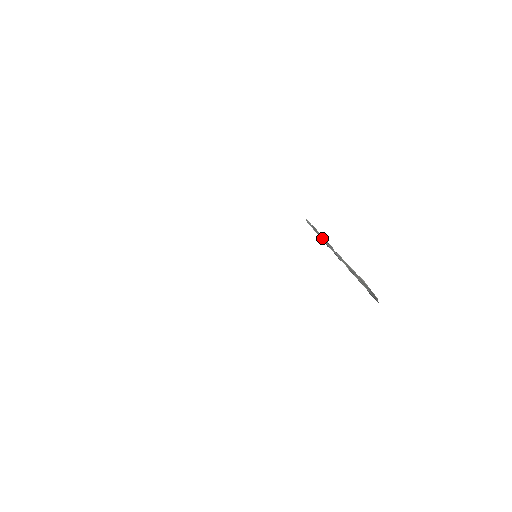
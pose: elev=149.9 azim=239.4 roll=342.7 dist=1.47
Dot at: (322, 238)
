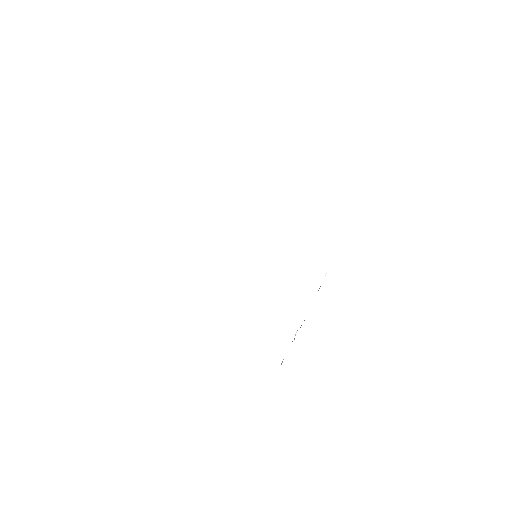
Dot at: occluded
